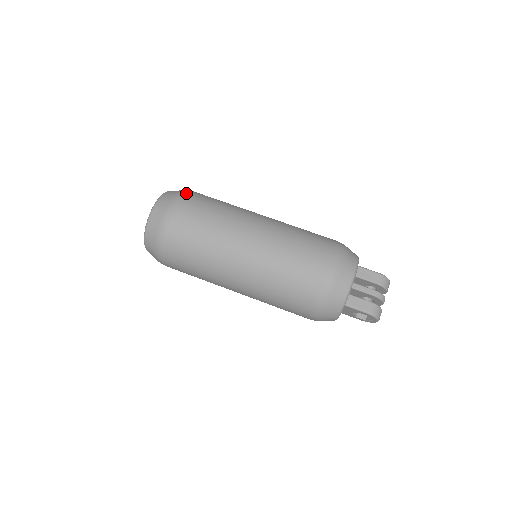
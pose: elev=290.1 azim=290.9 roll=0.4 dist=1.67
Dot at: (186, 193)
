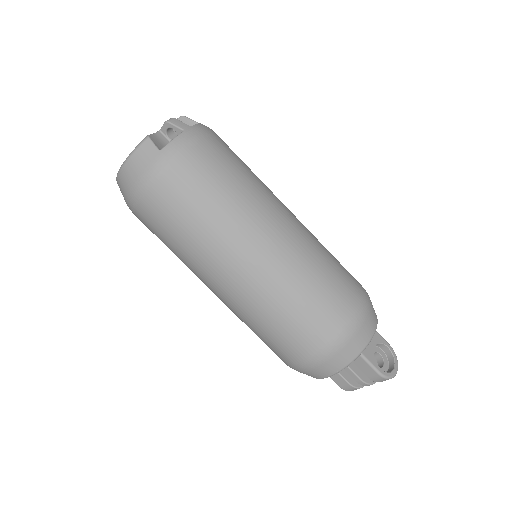
Dot at: (162, 171)
